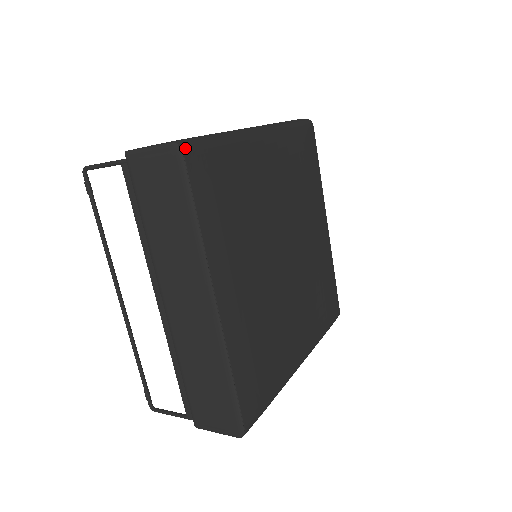
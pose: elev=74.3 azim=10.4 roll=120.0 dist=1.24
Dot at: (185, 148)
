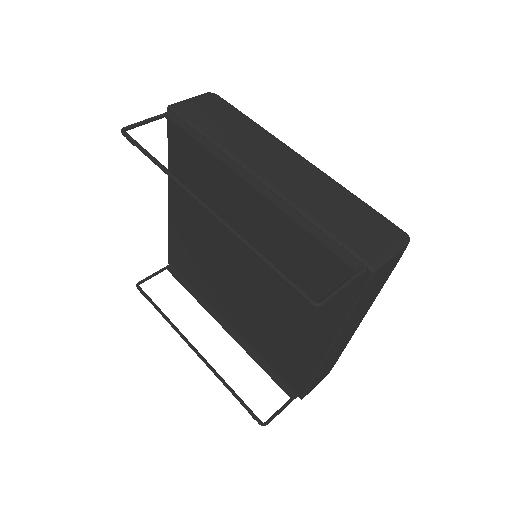
Dot at: occluded
